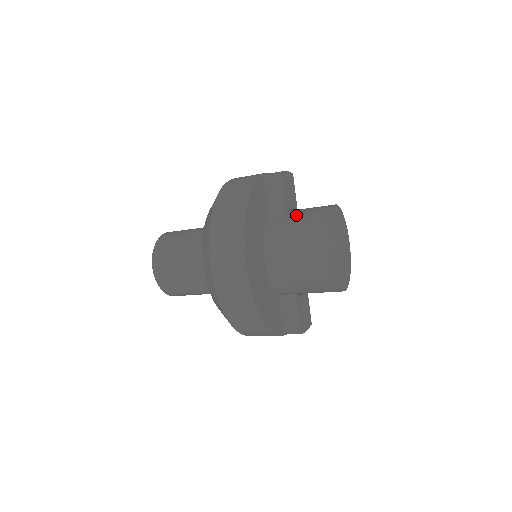
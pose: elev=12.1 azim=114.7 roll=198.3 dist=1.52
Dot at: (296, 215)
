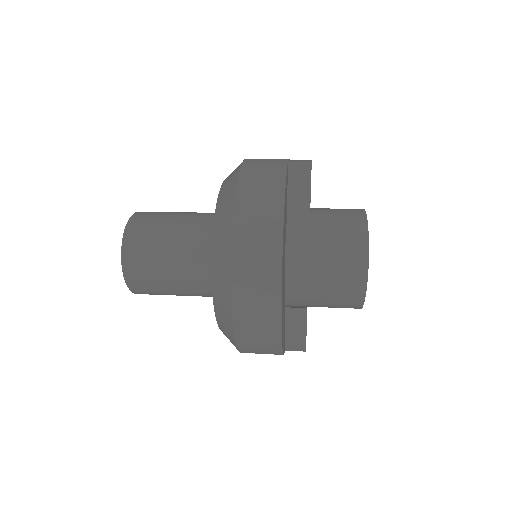
Dot at: (324, 219)
